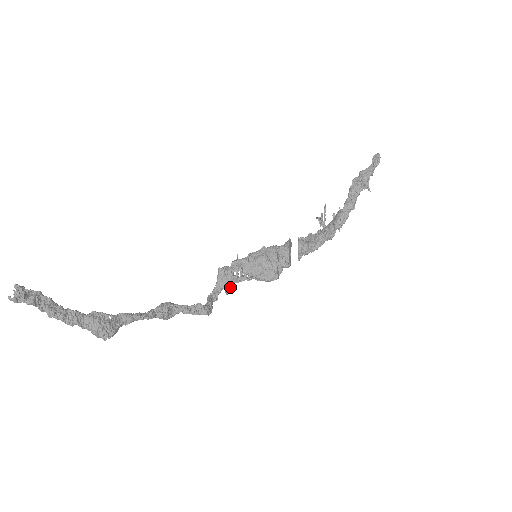
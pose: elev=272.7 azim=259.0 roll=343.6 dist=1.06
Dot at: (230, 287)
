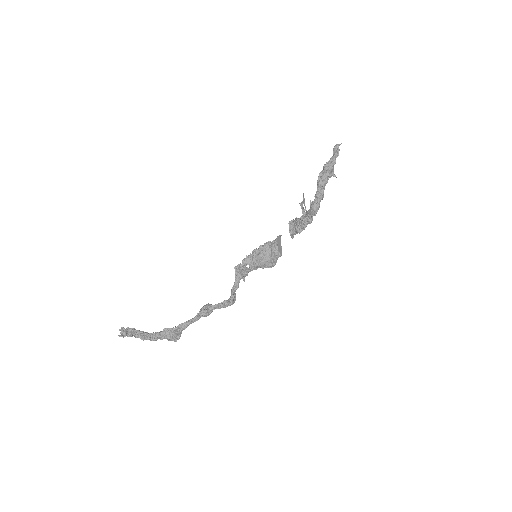
Dot at: (245, 276)
